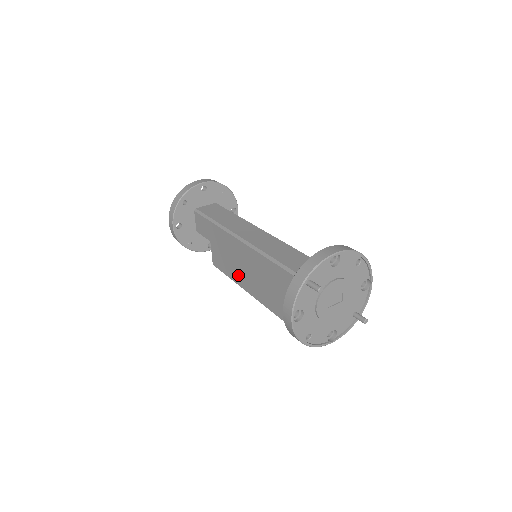
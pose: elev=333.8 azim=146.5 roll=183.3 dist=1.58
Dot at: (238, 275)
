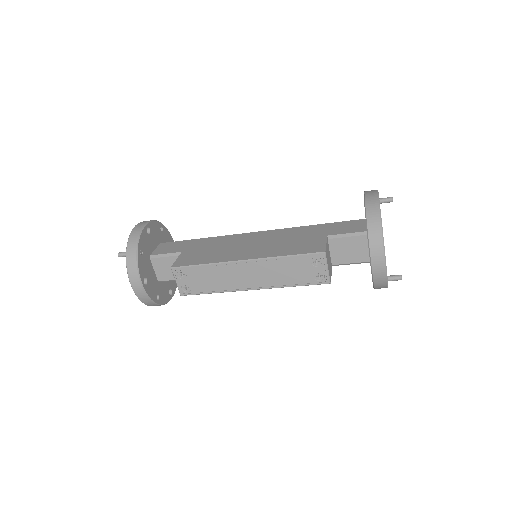
Dot at: (235, 254)
